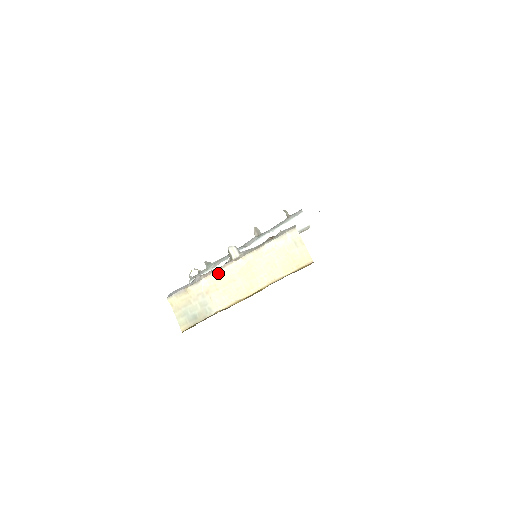
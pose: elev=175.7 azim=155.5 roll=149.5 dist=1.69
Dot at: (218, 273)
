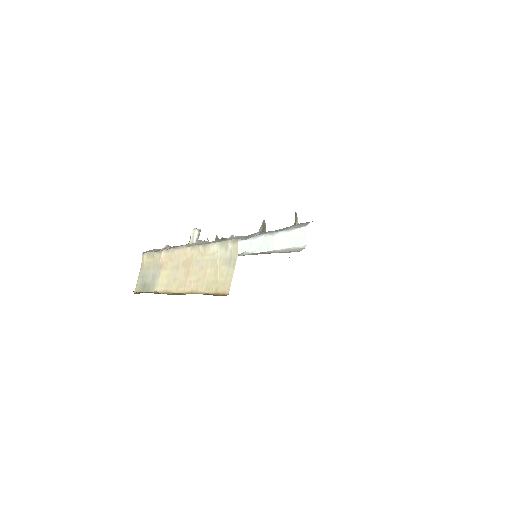
Dot at: (173, 252)
